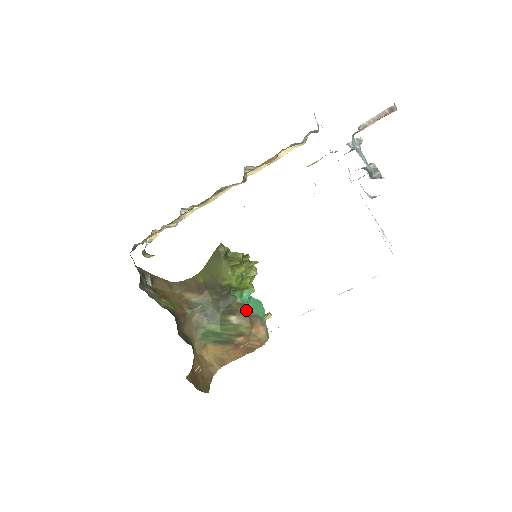
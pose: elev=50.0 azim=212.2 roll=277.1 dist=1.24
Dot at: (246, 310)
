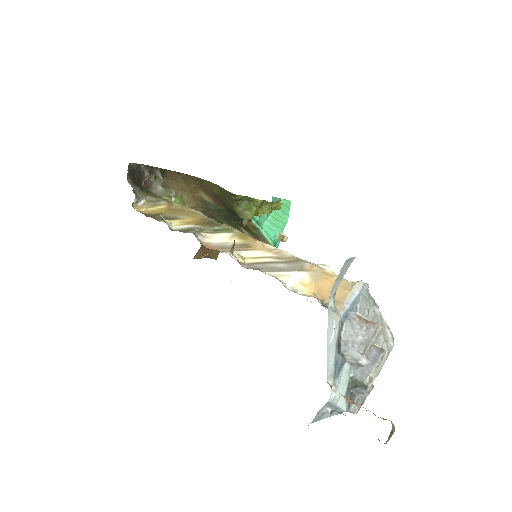
Dot at: (258, 235)
